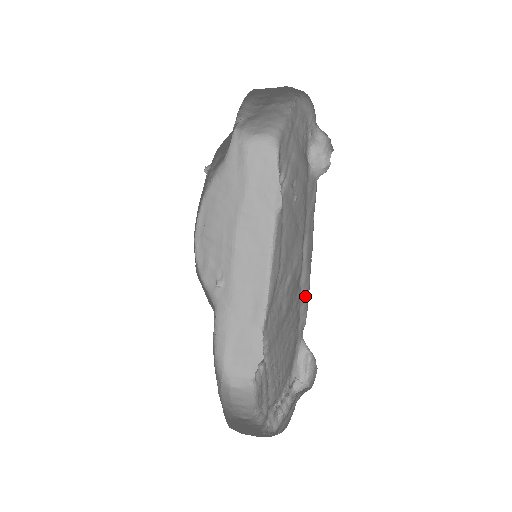
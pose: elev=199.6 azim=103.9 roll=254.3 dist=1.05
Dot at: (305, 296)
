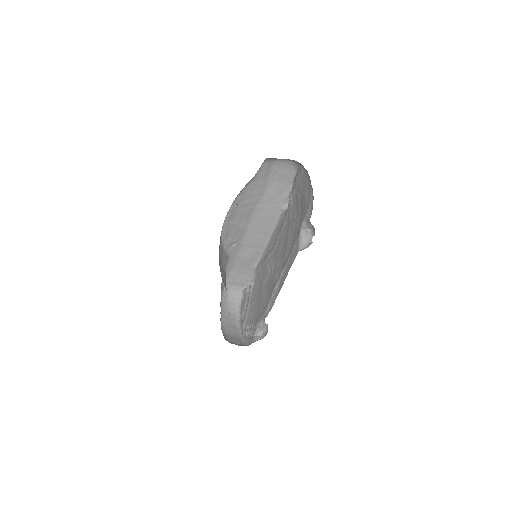
Dot at: (272, 301)
